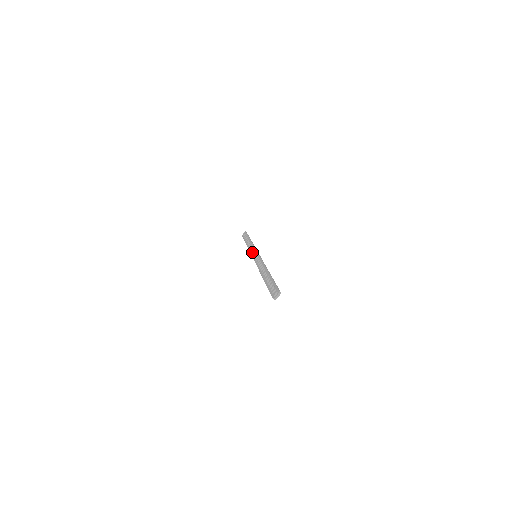
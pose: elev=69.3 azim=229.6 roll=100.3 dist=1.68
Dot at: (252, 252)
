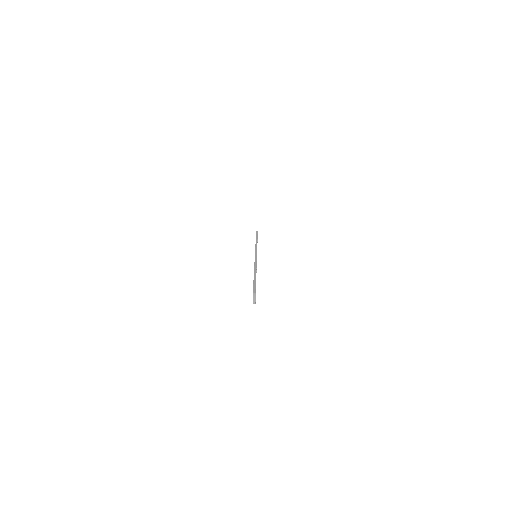
Dot at: occluded
